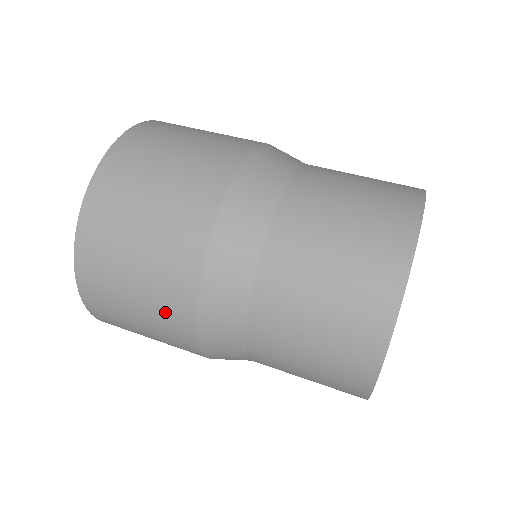
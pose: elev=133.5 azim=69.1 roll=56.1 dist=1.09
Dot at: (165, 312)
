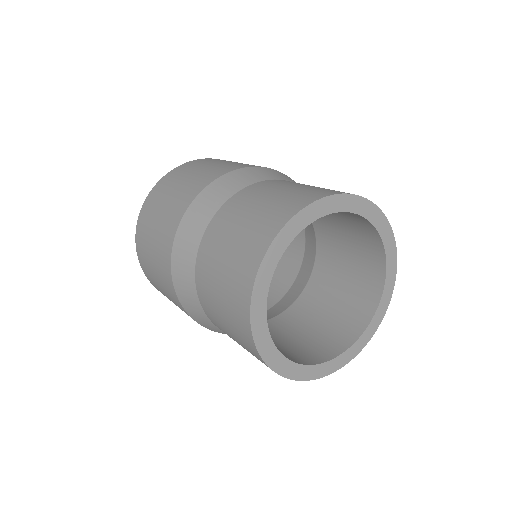
Dot at: (191, 187)
